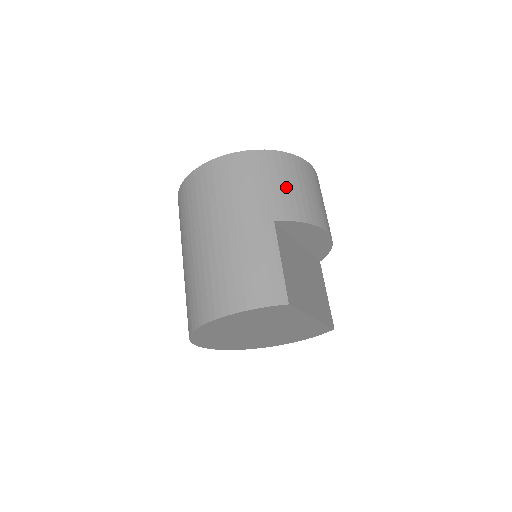
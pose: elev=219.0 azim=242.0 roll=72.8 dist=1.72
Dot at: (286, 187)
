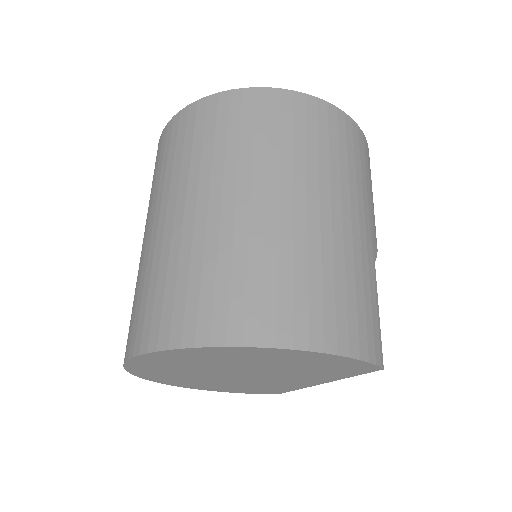
Dot at: occluded
